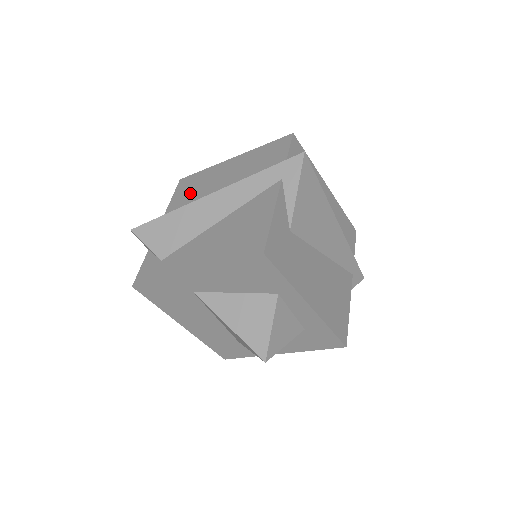
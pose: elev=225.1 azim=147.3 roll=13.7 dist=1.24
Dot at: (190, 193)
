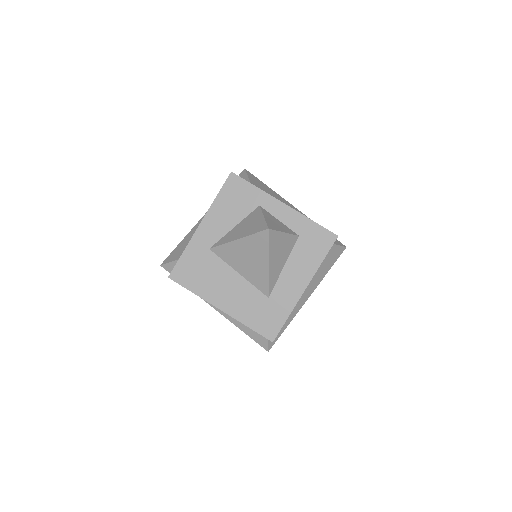
Dot at: occluded
